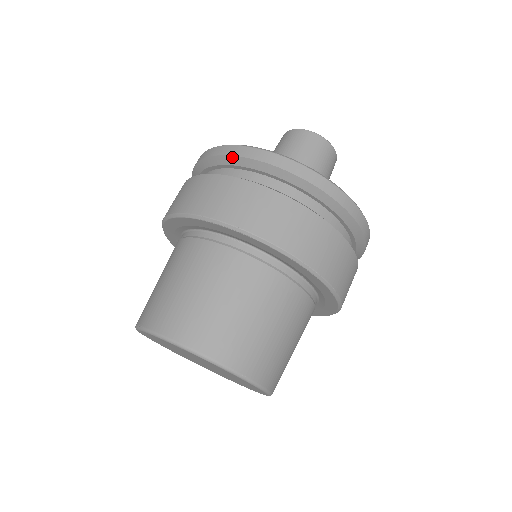
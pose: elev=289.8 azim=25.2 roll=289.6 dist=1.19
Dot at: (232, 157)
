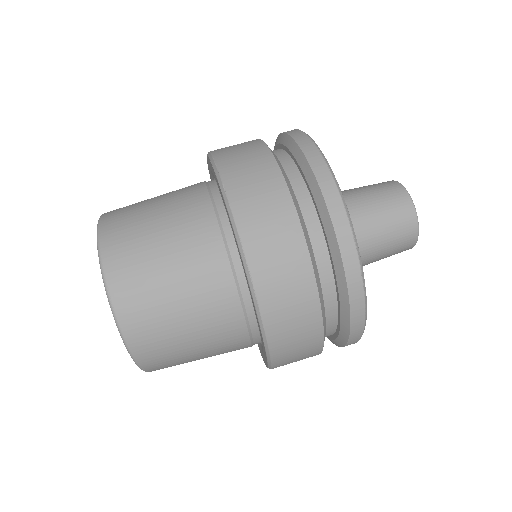
Dot at: (288, 136)
